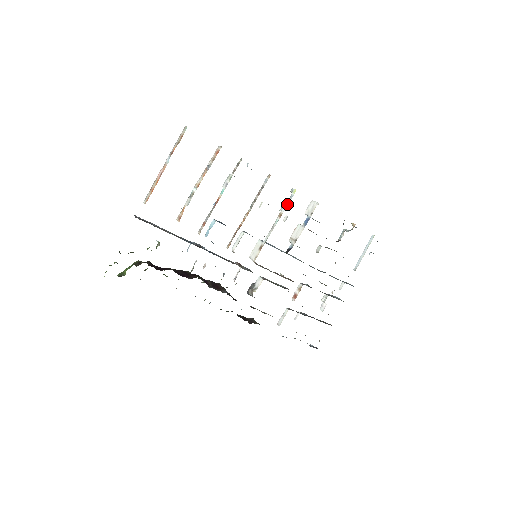
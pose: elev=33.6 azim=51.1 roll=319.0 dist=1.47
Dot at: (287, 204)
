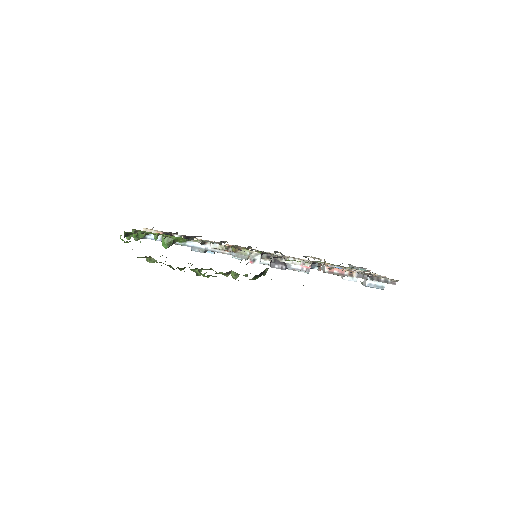
Dot at: occluded
